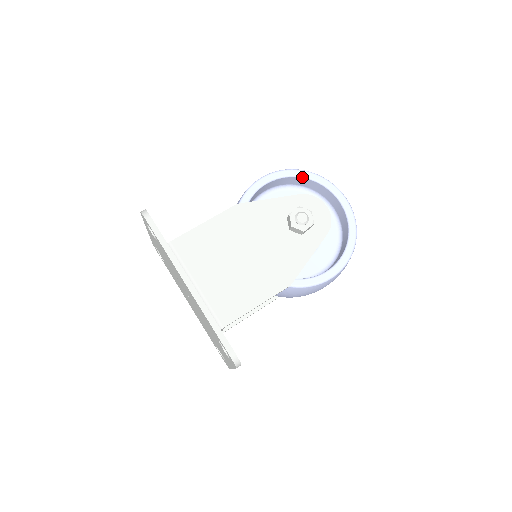
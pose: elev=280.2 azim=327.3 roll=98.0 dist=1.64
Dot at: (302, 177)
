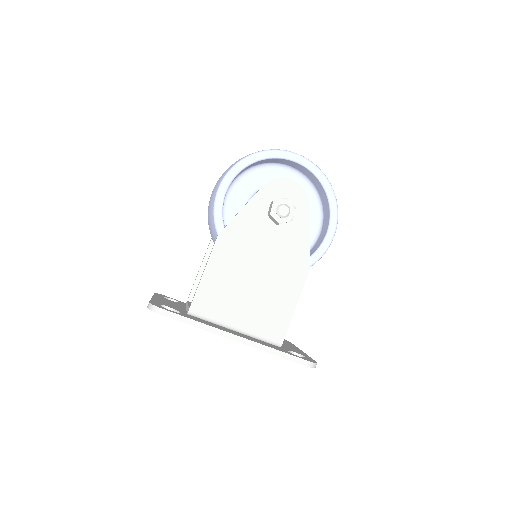
Dot at: (251, 164)
